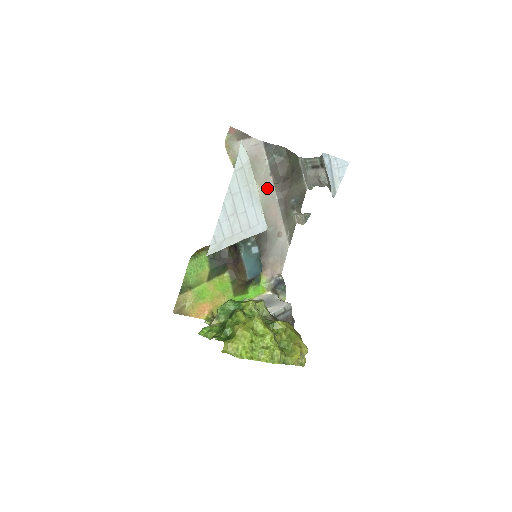
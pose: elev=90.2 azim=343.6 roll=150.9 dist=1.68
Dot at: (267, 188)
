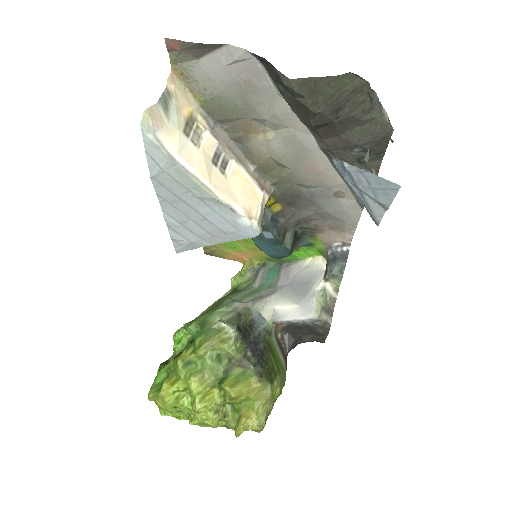
Dot at: (291, 133)
